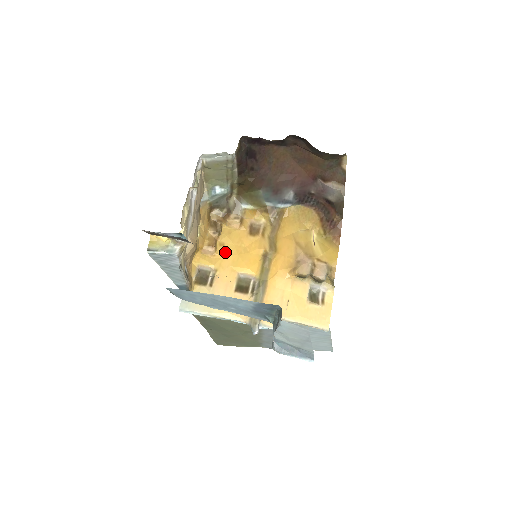
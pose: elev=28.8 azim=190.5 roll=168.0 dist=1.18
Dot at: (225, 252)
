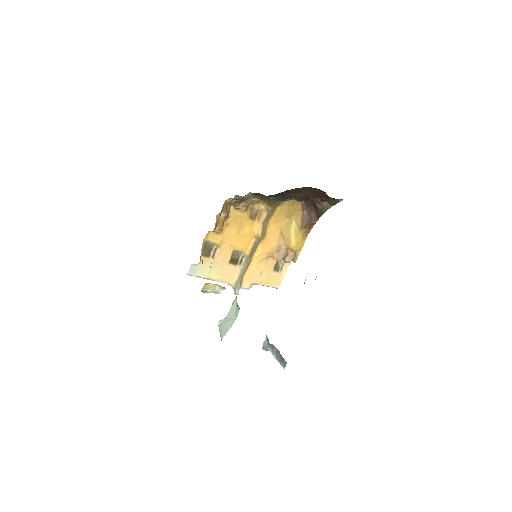
Dot at: (228, 232)
